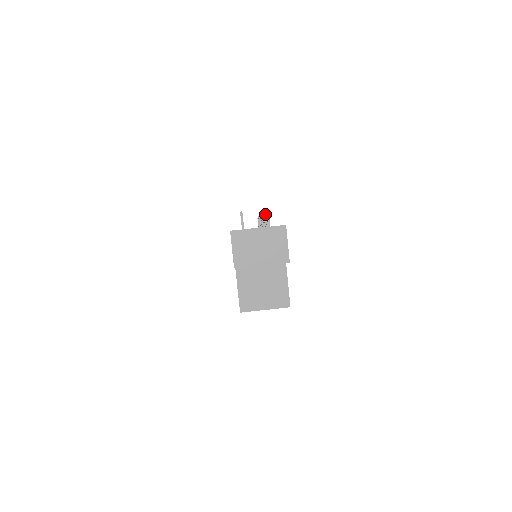
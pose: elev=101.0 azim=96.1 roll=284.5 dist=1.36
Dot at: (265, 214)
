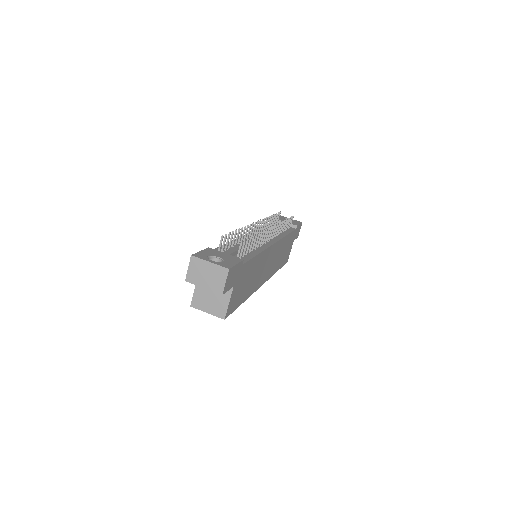
Dot at: (246, 241)
